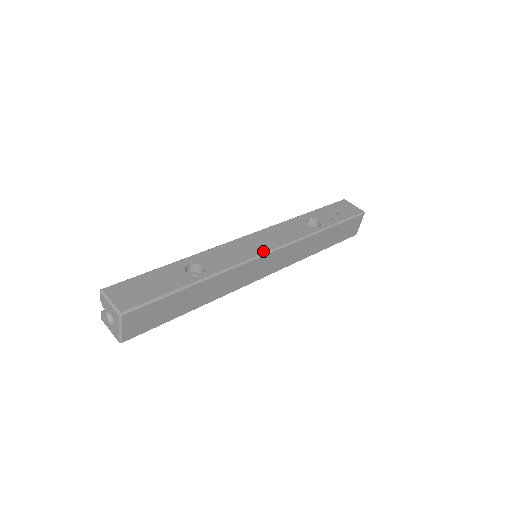
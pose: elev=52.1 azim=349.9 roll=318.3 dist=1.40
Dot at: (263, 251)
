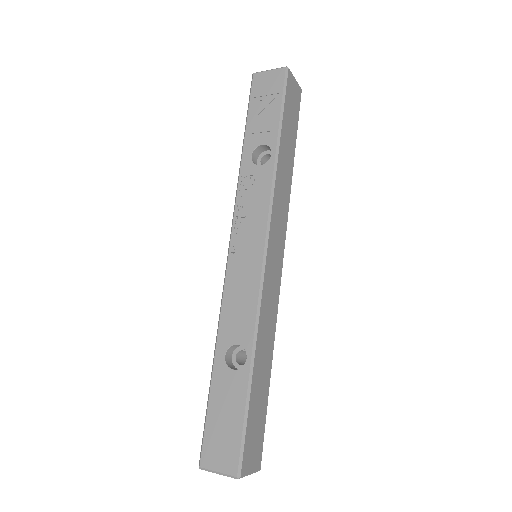
Dot at: (260, 258)
